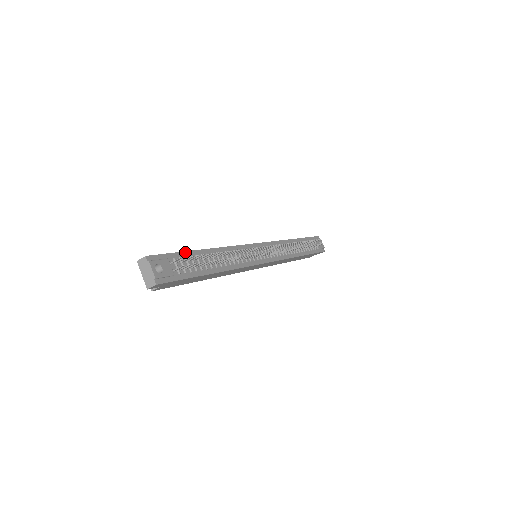
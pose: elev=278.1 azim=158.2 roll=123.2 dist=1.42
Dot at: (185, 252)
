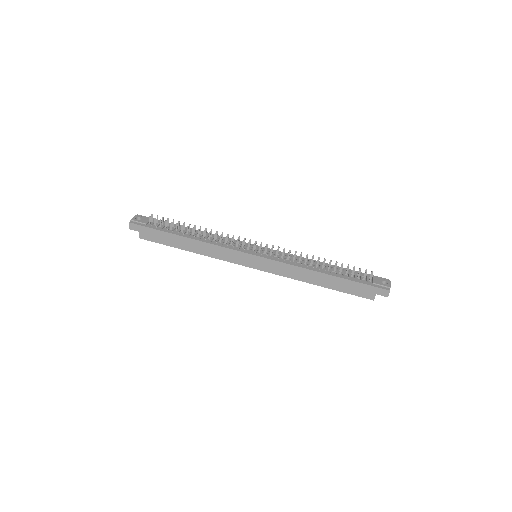
Dot at: (170, 223)
